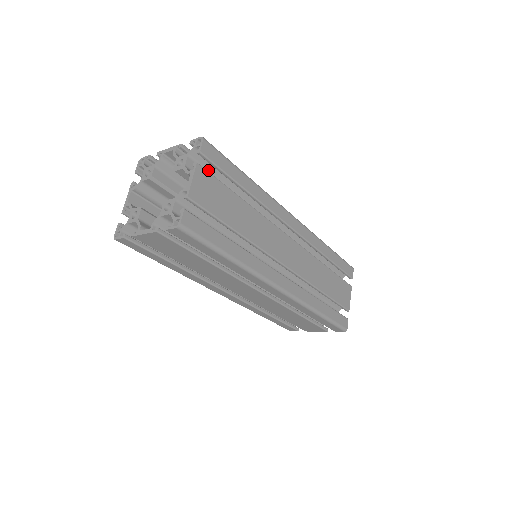
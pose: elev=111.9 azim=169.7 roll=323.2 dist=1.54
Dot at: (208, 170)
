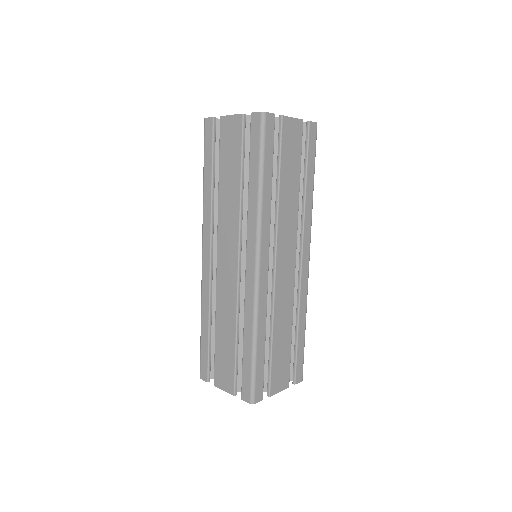
Dot at: occluded
